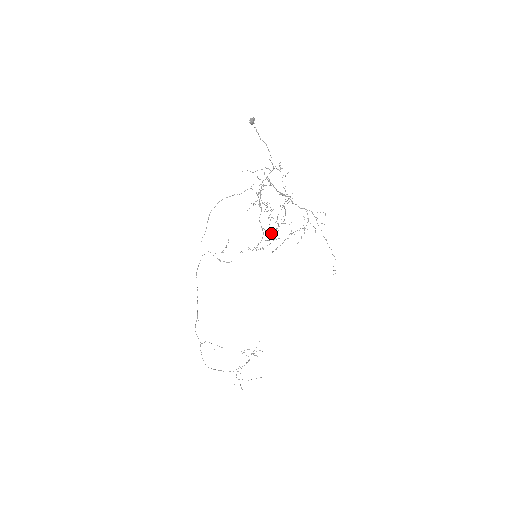
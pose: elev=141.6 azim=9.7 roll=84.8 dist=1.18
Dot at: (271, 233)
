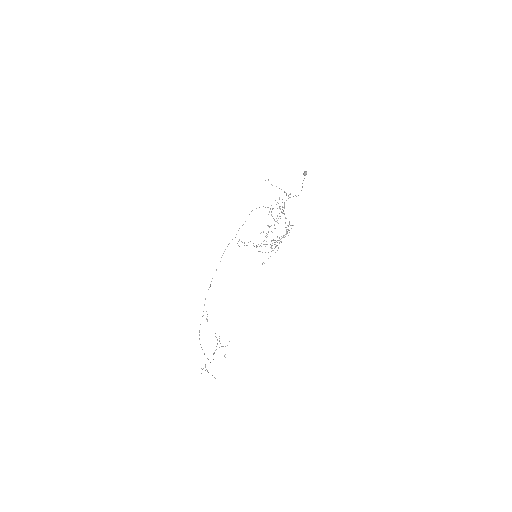
Dot at: occluded
